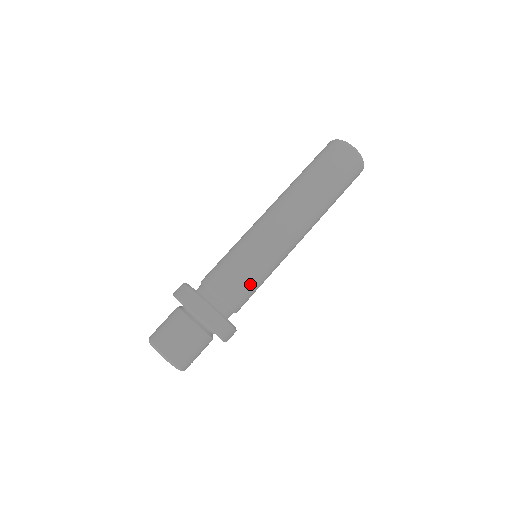
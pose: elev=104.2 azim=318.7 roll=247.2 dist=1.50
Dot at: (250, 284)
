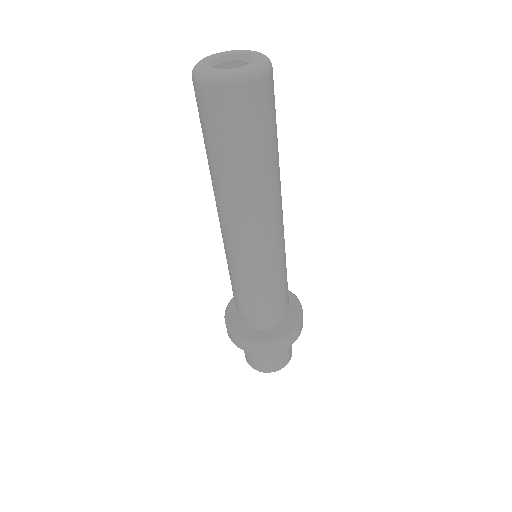
Dot at: (253, 301)
